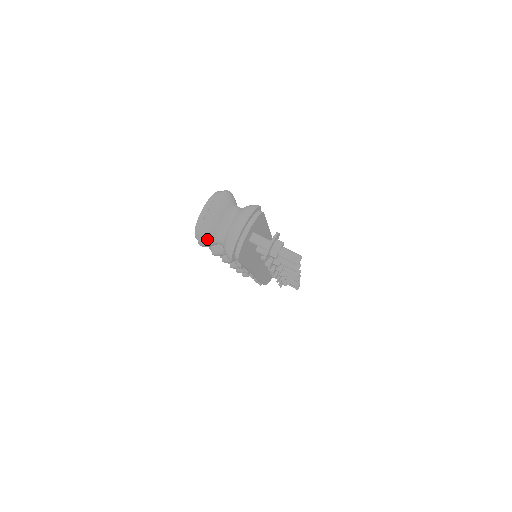
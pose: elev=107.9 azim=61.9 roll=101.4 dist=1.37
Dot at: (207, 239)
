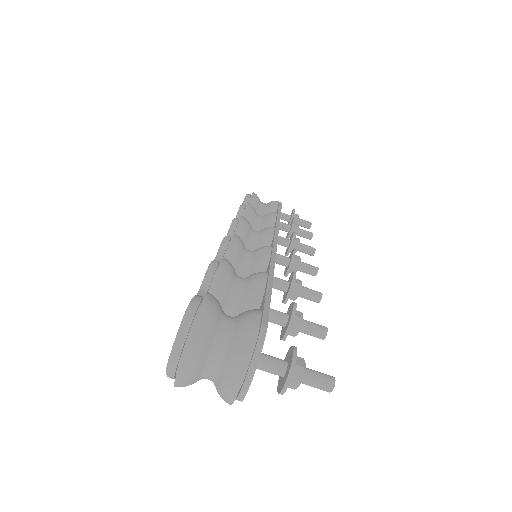
Dot at: (188, 385)
